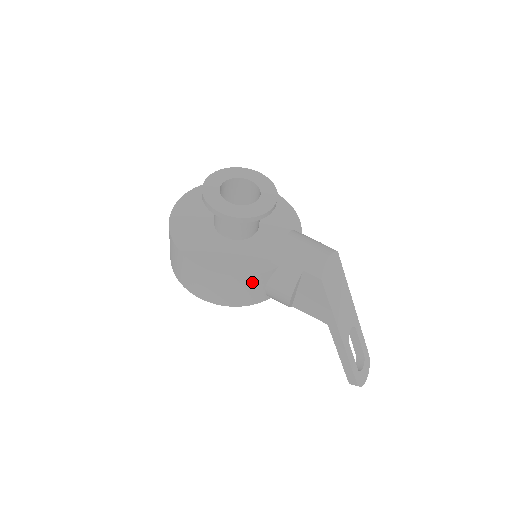
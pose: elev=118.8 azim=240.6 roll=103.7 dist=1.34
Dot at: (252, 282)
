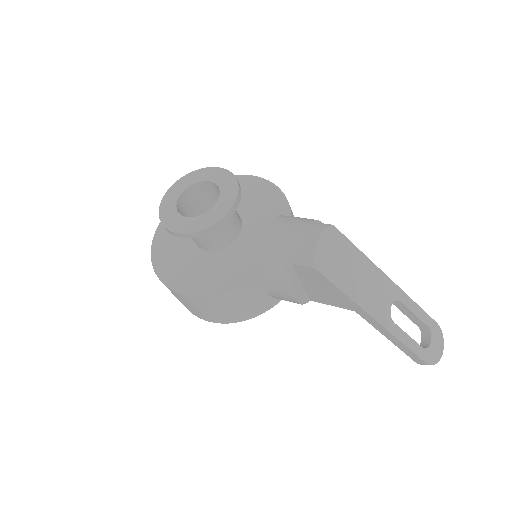
Dot at: (244, 293)
